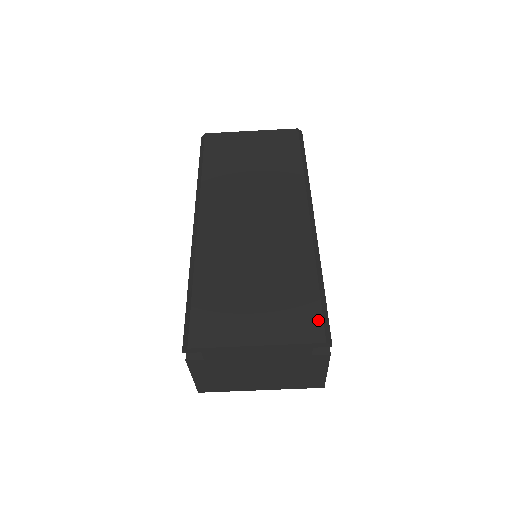
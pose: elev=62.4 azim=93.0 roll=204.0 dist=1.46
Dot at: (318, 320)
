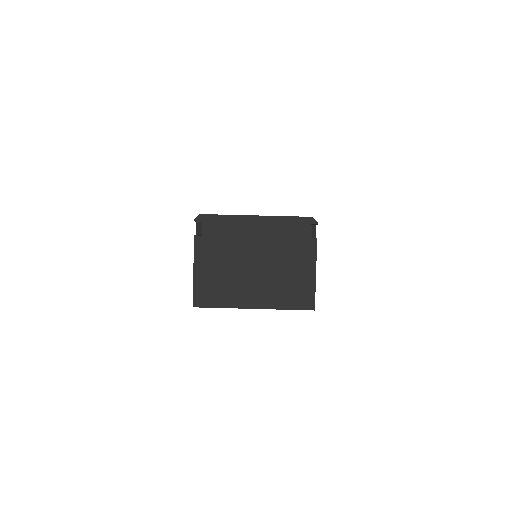
Dot at: occluded
